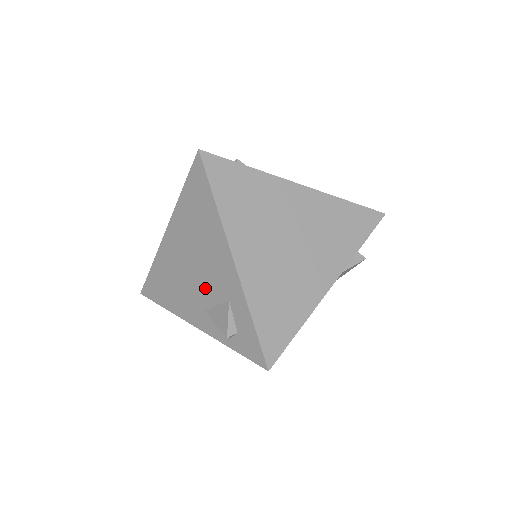
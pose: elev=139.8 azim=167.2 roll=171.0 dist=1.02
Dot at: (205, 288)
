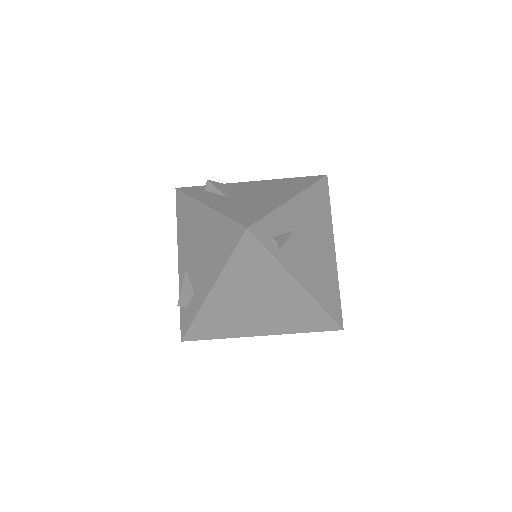
Dot at: (193, 266)
